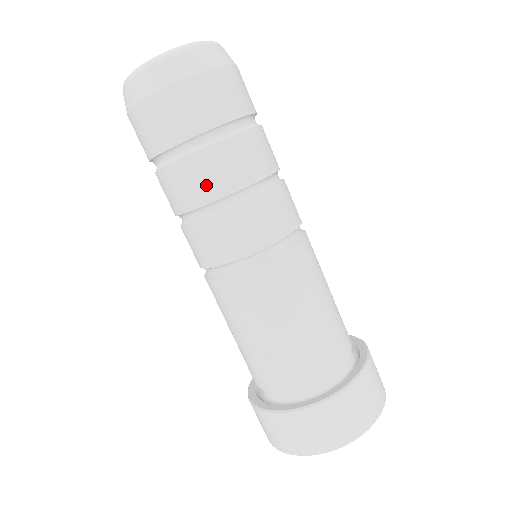
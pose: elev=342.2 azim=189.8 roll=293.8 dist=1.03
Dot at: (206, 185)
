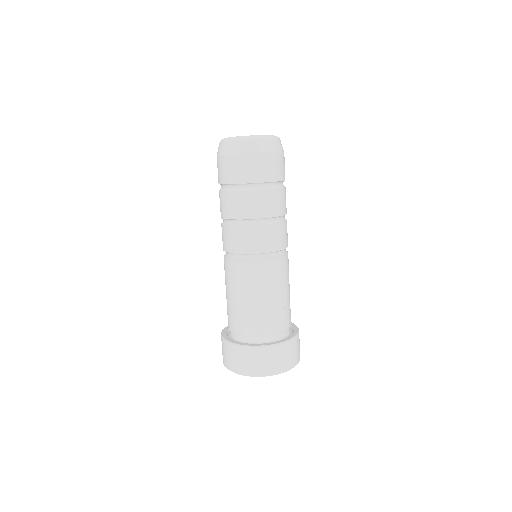
Dot at: (222, 209)
